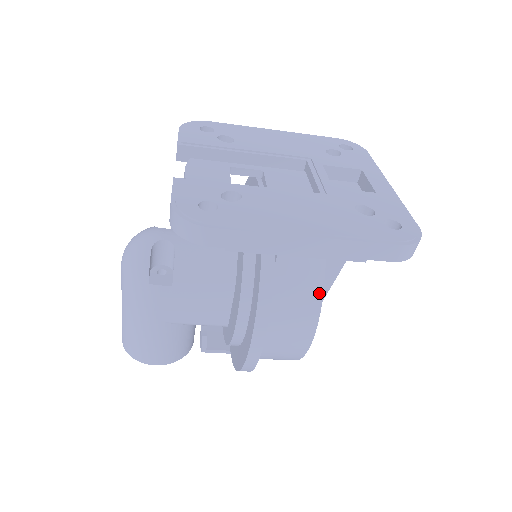
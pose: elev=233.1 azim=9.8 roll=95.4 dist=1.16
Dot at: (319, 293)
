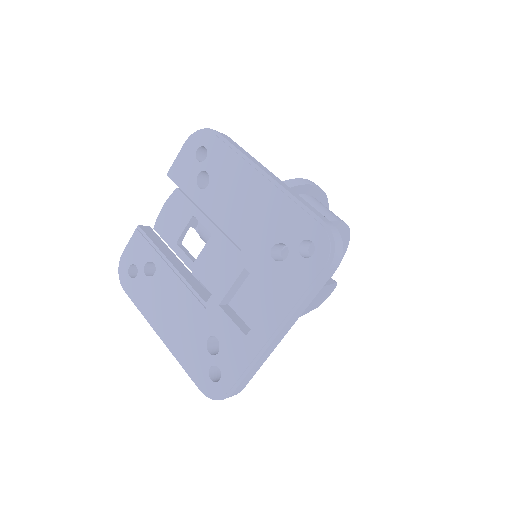
Dot at: occluded
